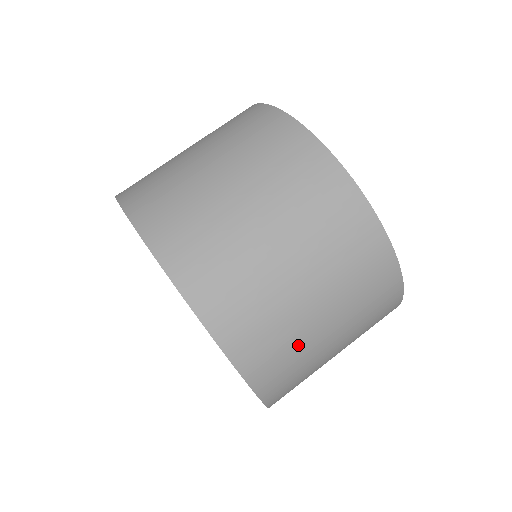
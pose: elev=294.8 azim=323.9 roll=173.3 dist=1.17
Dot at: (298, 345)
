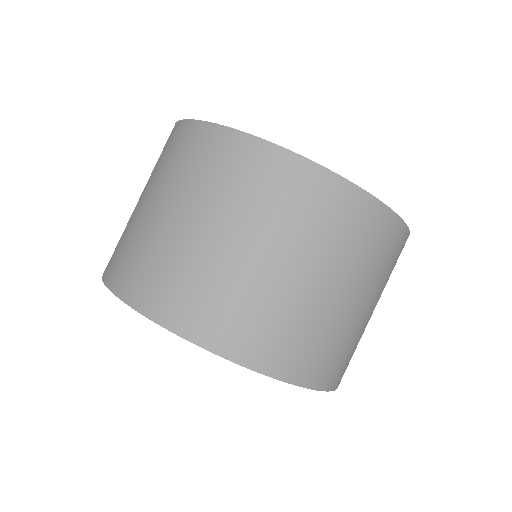
Dot at: (255, 297)
